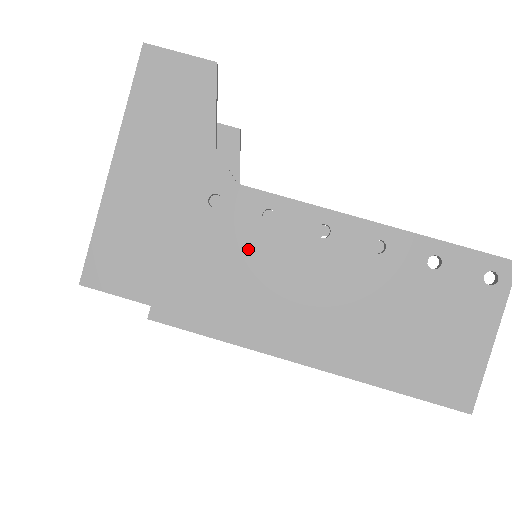
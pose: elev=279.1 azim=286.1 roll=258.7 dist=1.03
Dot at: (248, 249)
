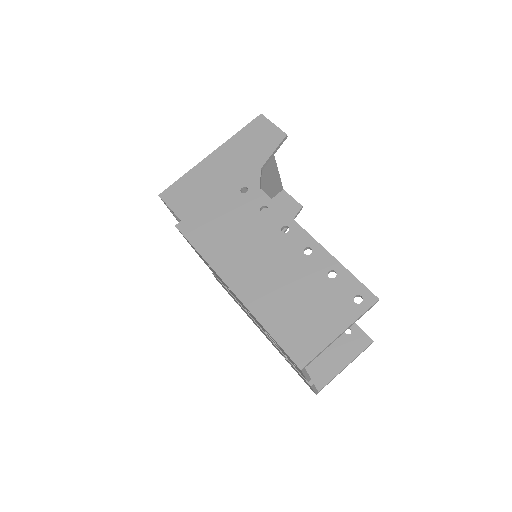
Dot at: (244, 219)
